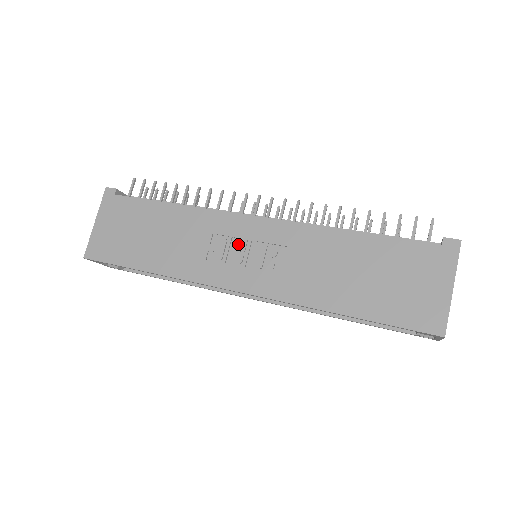
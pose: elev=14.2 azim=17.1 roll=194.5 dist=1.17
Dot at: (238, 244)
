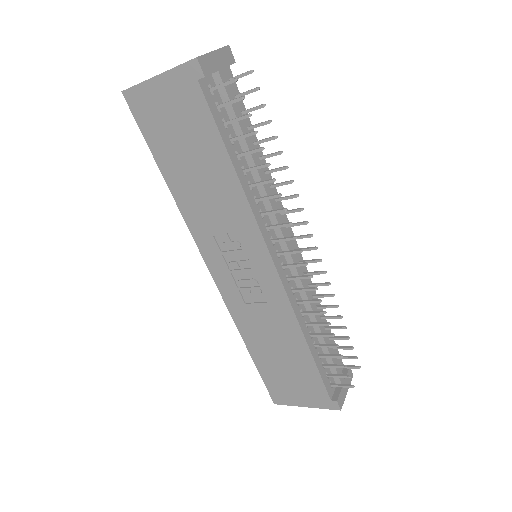
Dot at: (244, 258)
